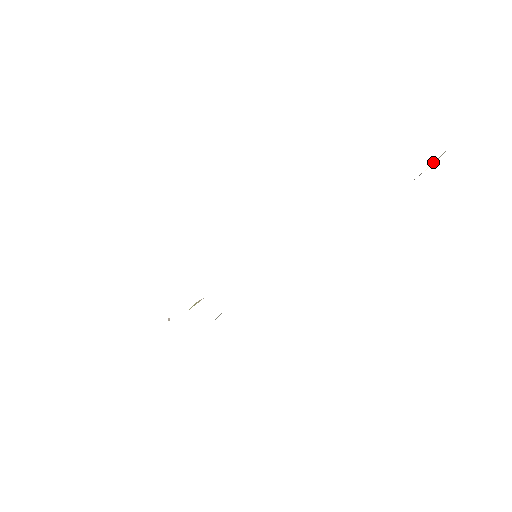
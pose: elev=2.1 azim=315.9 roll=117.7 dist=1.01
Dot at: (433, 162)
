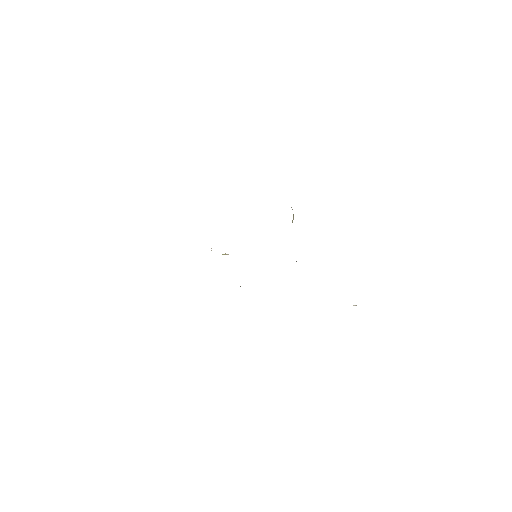
Dot at: occluded
